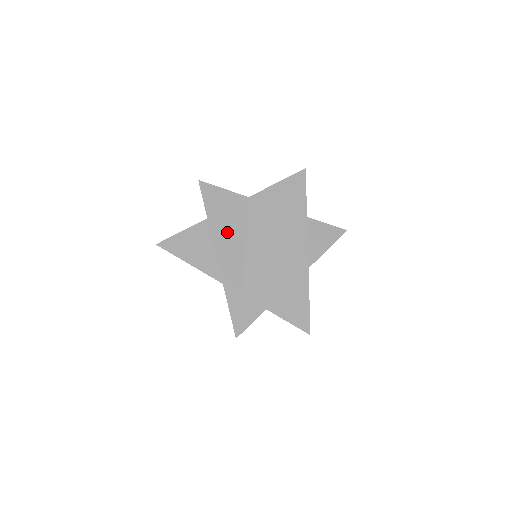
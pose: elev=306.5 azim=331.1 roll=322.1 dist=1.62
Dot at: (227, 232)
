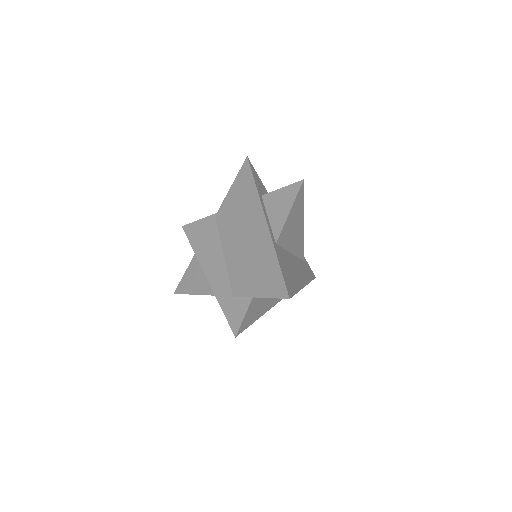
Dot at: (209, 252)
